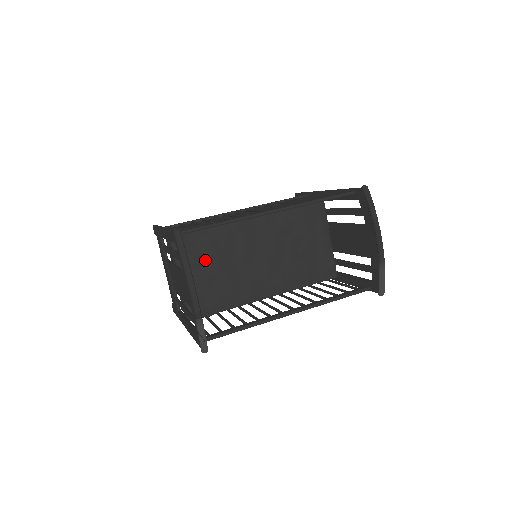
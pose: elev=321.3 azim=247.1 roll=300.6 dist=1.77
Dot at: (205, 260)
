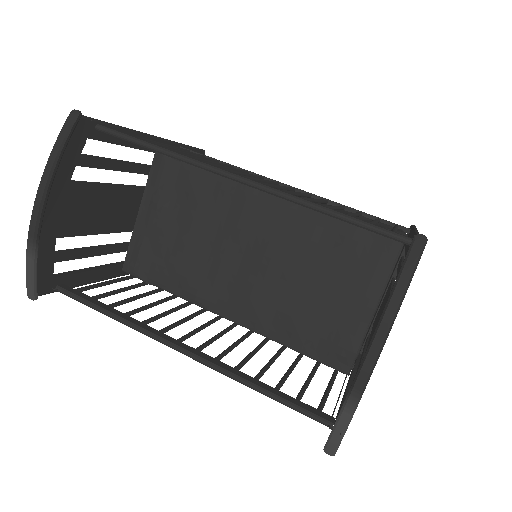
Dot at: (178, 210)
